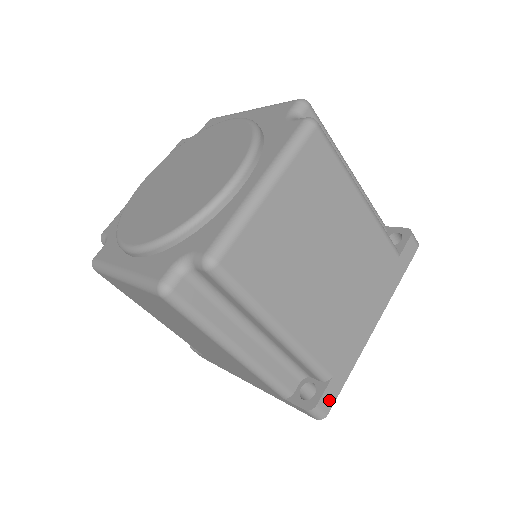
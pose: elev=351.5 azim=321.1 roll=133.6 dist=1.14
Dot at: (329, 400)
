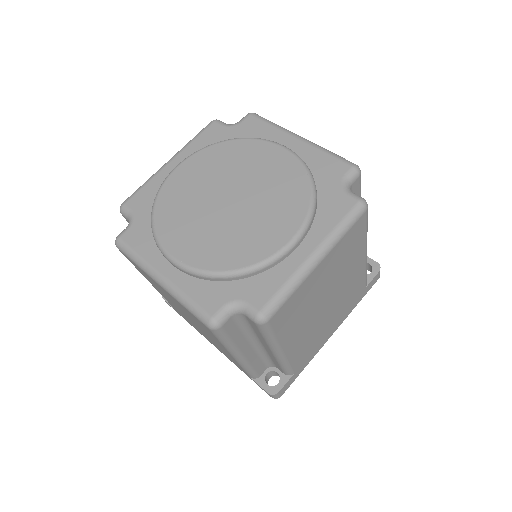
Dot at: (286, 387)
